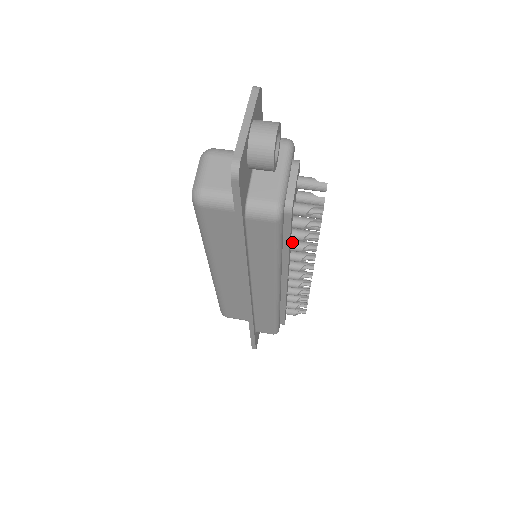
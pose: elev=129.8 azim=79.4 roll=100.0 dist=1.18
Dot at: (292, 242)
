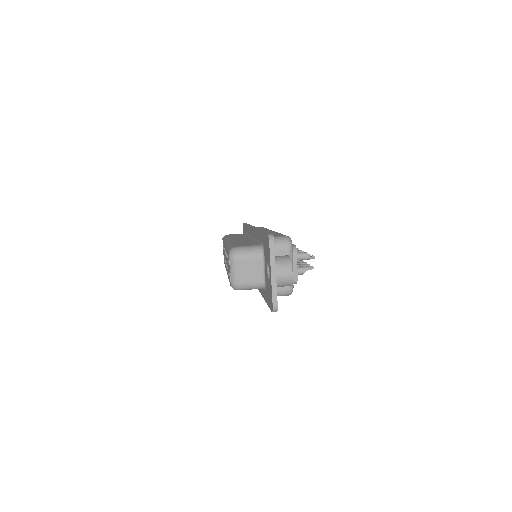
Dot at: occluded
